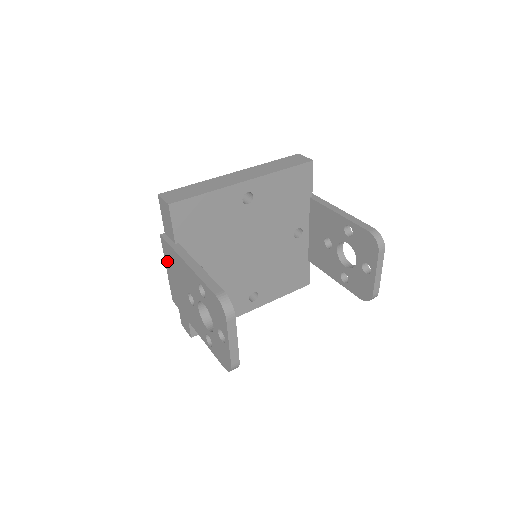
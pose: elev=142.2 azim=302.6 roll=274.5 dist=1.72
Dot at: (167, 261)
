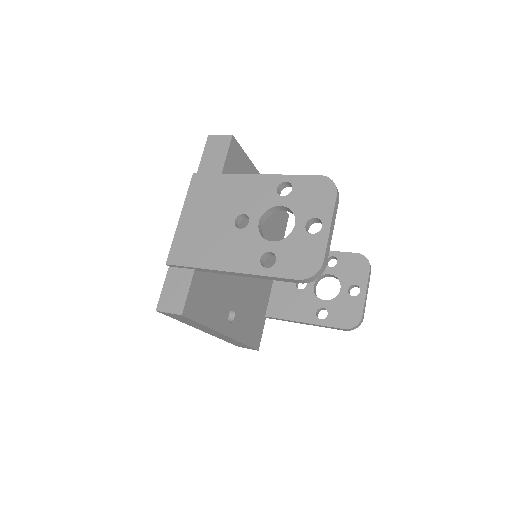
Dot at: (192, 202)
